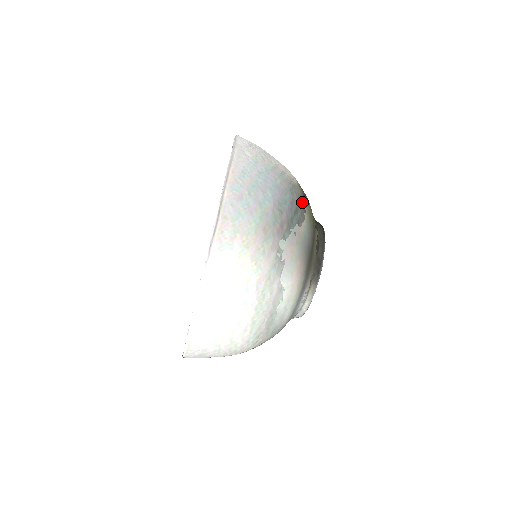
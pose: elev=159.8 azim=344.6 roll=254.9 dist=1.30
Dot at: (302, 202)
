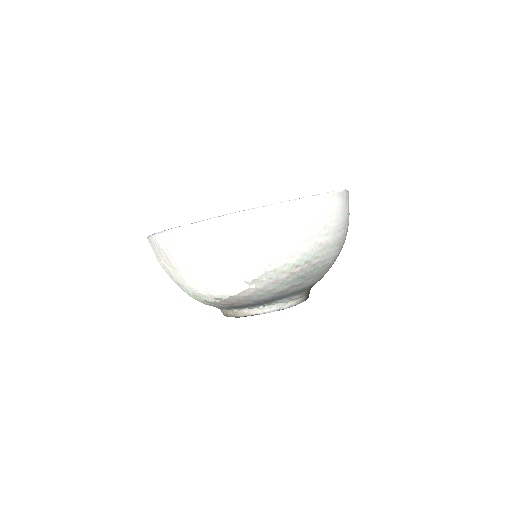
Dot at: occluded
